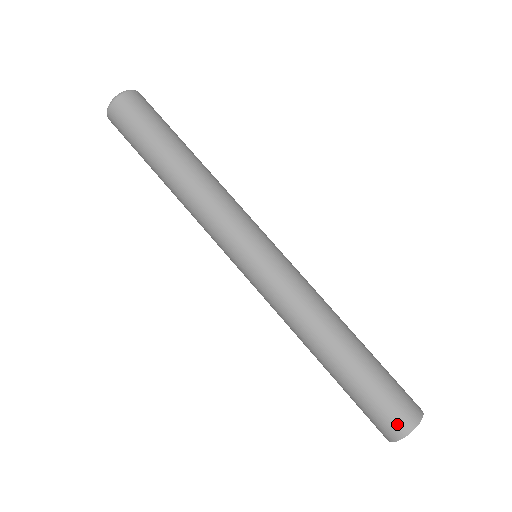
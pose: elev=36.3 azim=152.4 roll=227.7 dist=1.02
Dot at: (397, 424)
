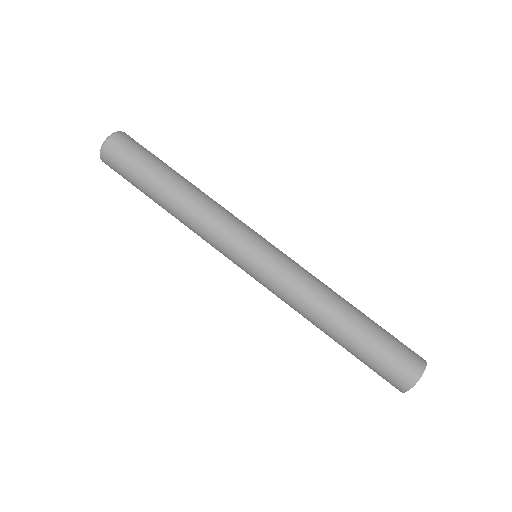
Dot at: (396, 384)
